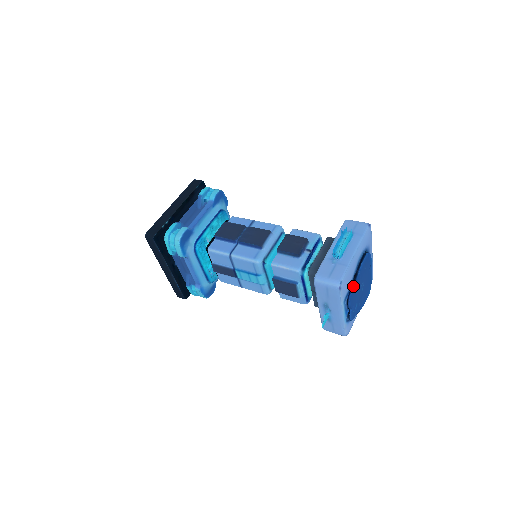
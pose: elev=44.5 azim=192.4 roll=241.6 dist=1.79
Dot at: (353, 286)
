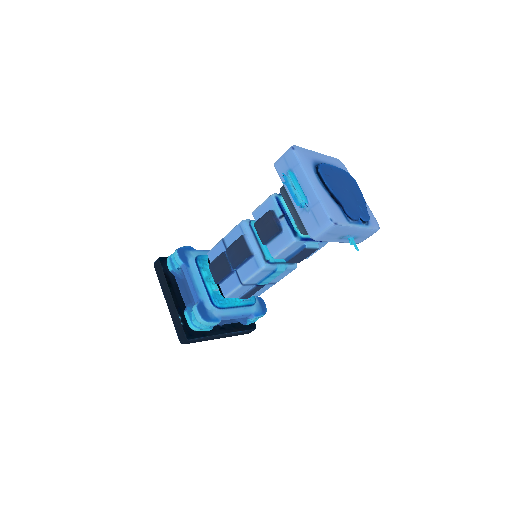
Dot at: (341, 205)
